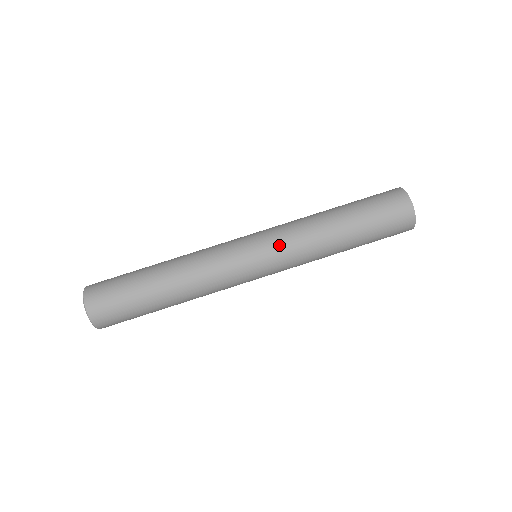
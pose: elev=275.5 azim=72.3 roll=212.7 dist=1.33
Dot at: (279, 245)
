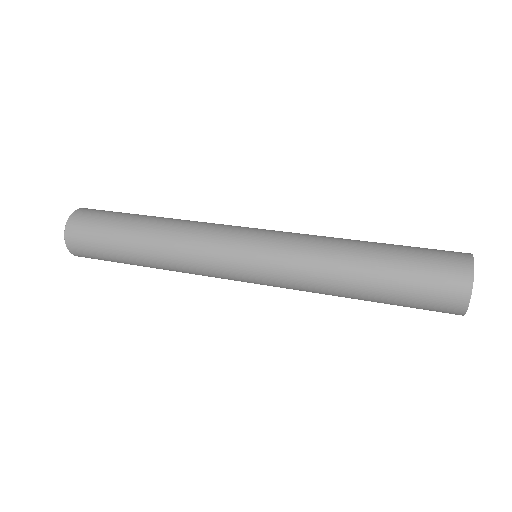
Dot at: (280, 246)
